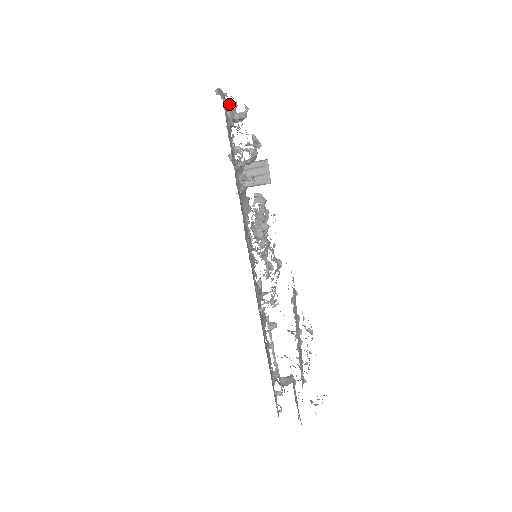
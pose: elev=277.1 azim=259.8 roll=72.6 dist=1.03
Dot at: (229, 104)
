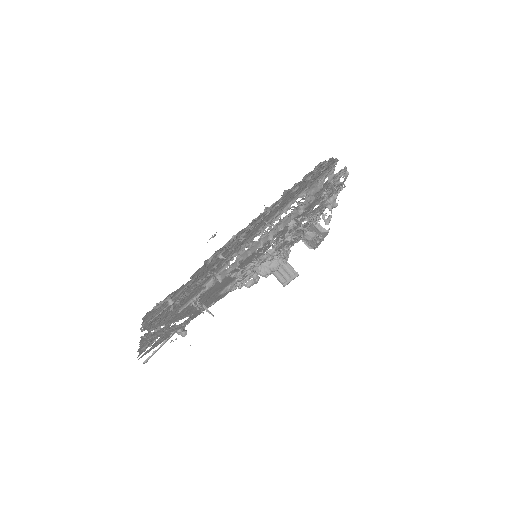
Dot at: occluded
